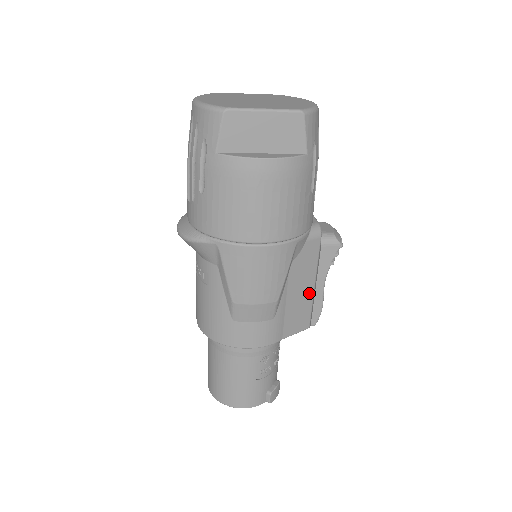
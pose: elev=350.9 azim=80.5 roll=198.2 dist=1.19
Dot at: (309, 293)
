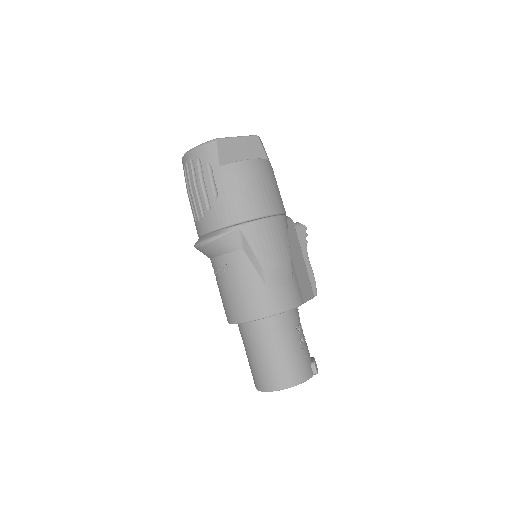
Dot at: (303, 266)
